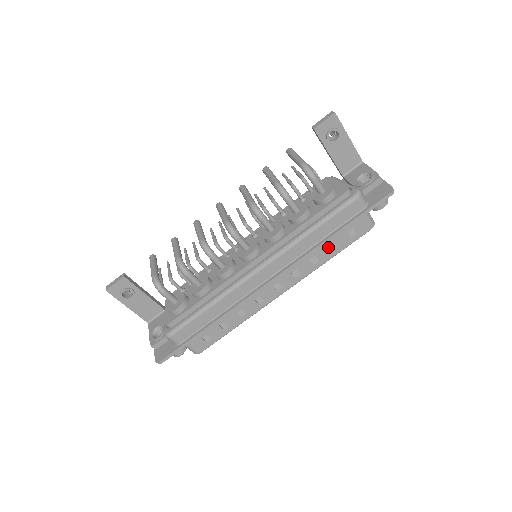
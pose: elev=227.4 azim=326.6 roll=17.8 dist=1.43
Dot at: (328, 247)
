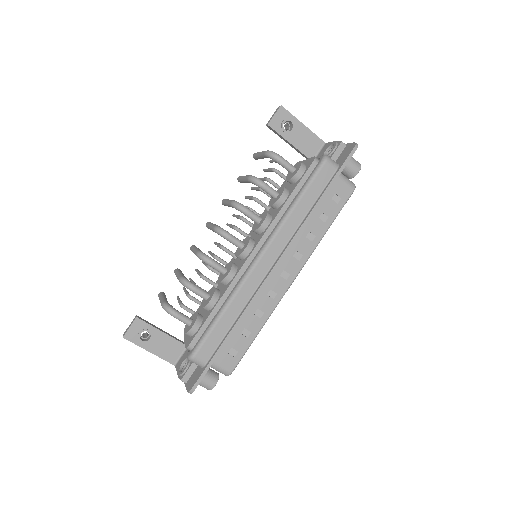
Dot at: (319, 219)
